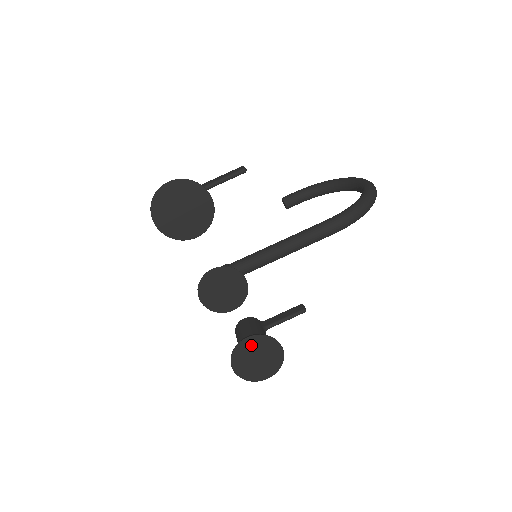
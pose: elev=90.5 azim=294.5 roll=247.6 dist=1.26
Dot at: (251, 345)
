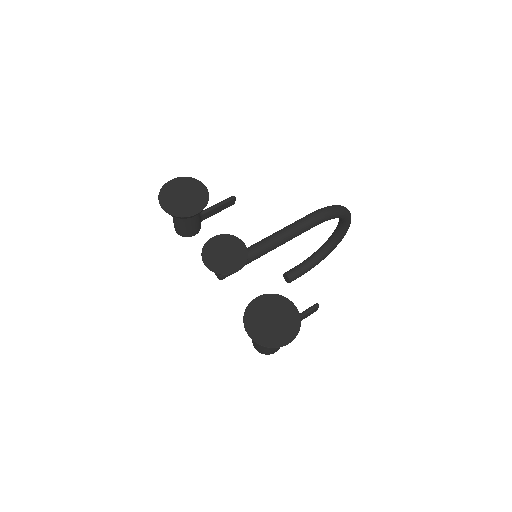
Dot at: (262, 305)
